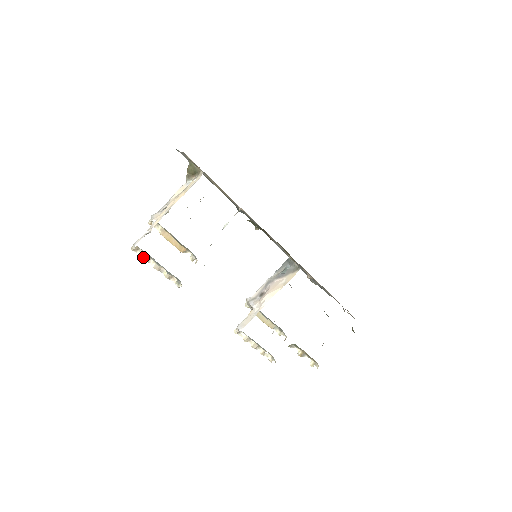
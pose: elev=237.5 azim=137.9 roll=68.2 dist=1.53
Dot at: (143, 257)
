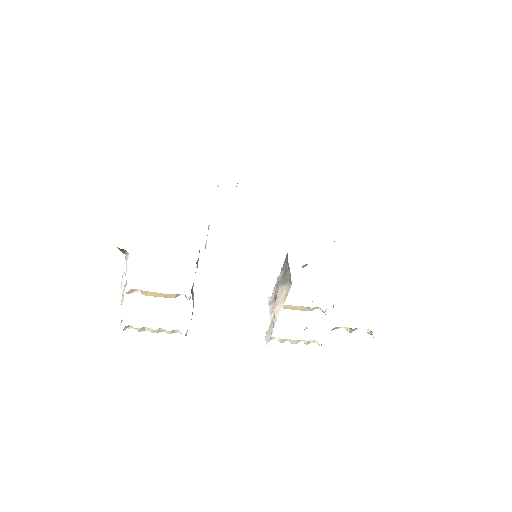
Dot at: (137, 330)
